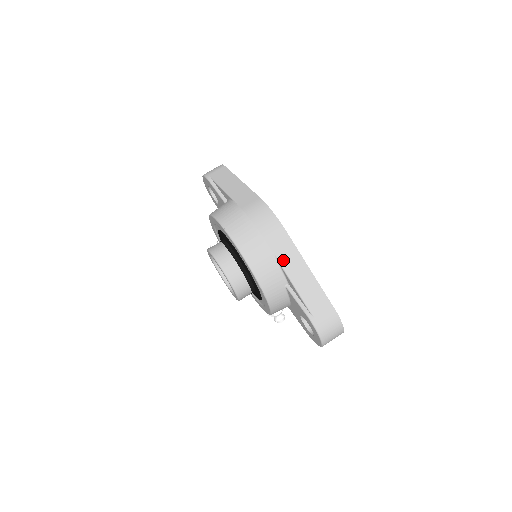
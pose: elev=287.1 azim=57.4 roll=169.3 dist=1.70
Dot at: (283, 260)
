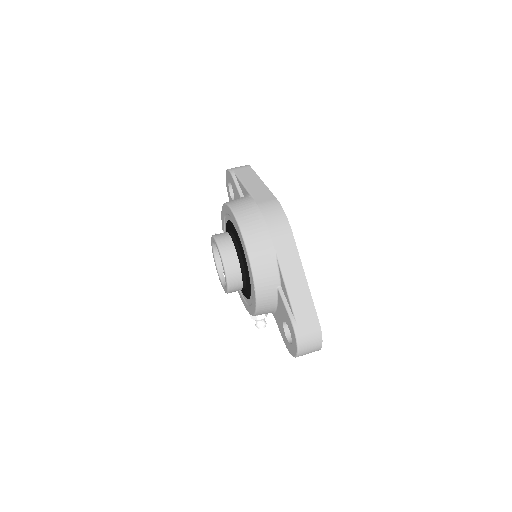
Dot at: (283, 260)
